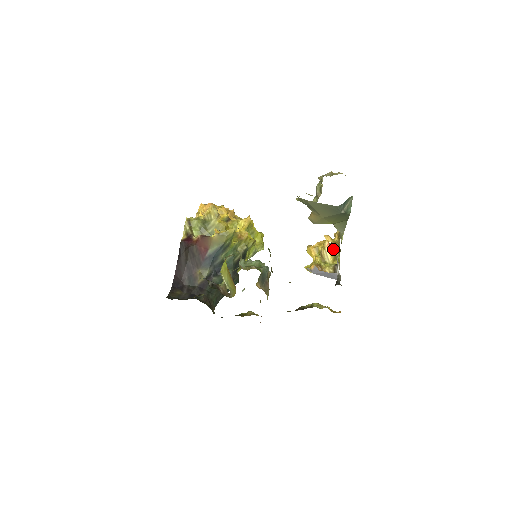
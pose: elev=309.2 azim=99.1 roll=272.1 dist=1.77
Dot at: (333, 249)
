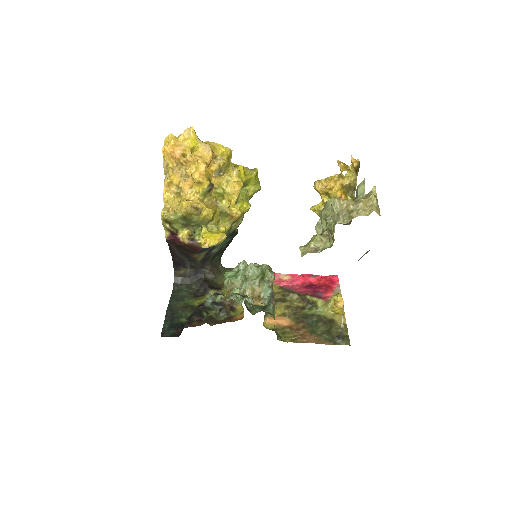
Dot at: (346, 192)
